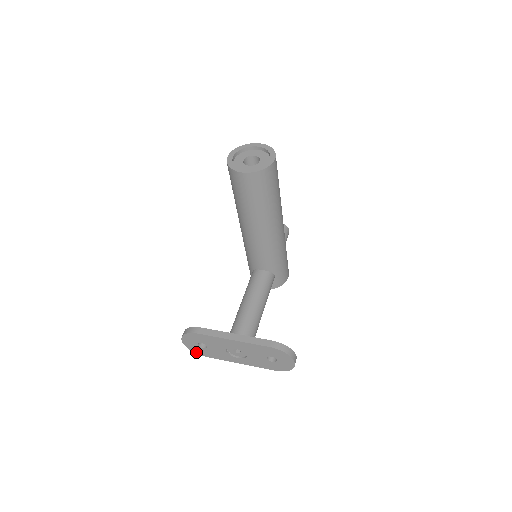
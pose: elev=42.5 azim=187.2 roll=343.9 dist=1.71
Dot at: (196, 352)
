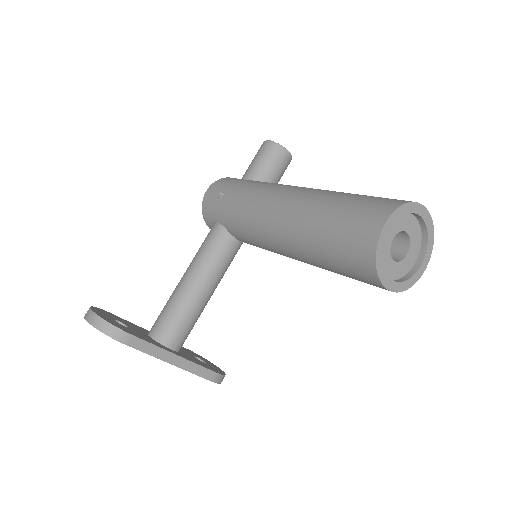
Dot at: occluded
